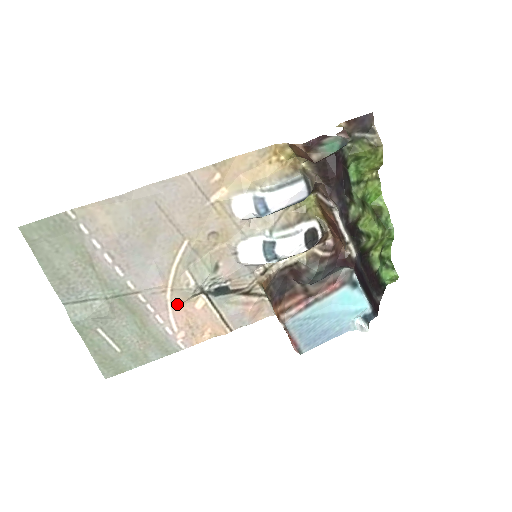
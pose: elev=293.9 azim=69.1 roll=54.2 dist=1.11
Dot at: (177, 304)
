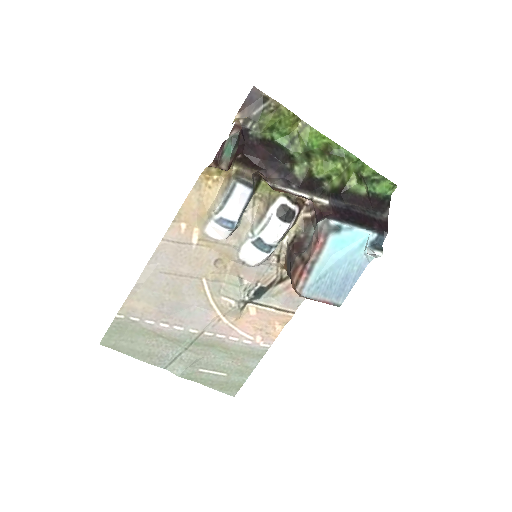
Dot at: (237, 322)
